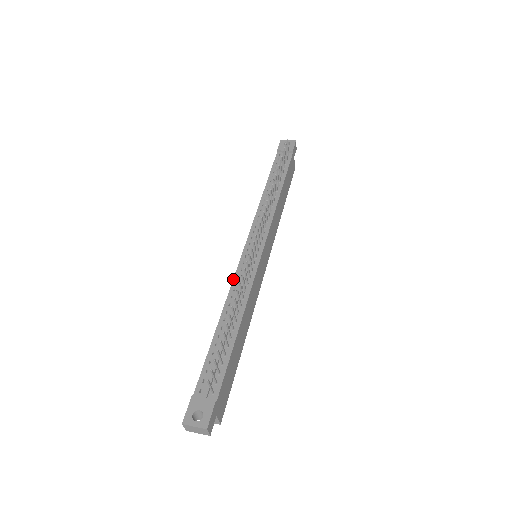
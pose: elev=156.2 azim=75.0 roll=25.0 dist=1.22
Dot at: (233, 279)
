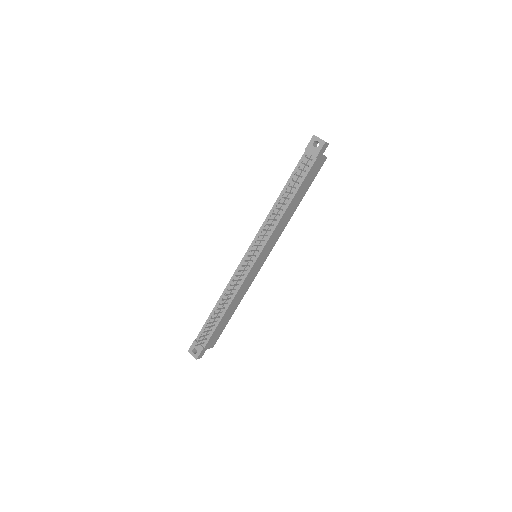
Dot at: (232, 276)
